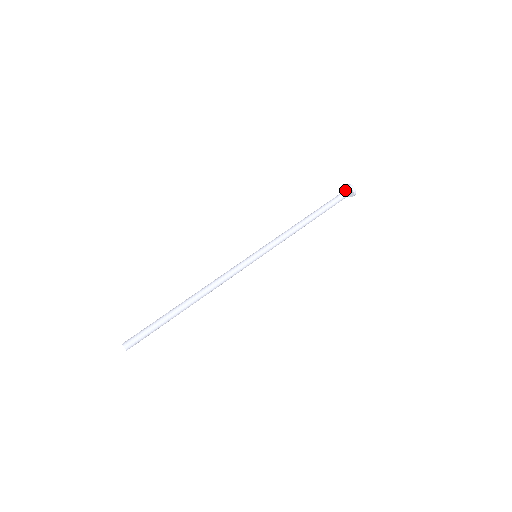
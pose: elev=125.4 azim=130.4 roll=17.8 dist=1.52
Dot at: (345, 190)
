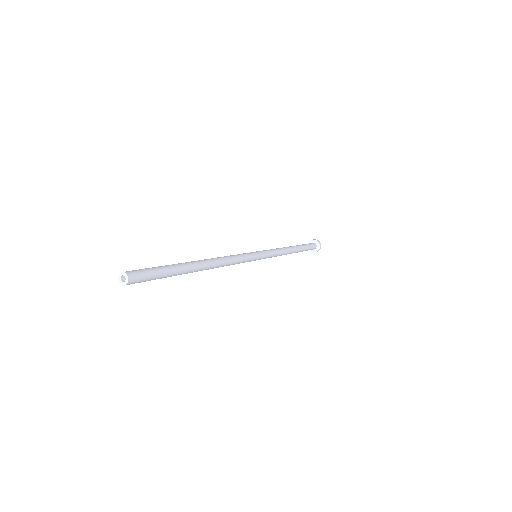
Dot at: (312, 242)
